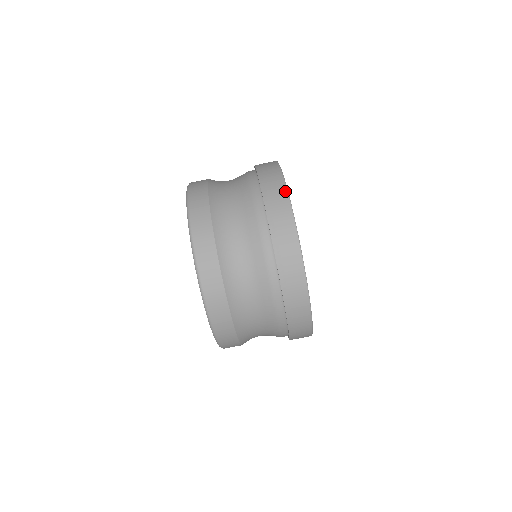
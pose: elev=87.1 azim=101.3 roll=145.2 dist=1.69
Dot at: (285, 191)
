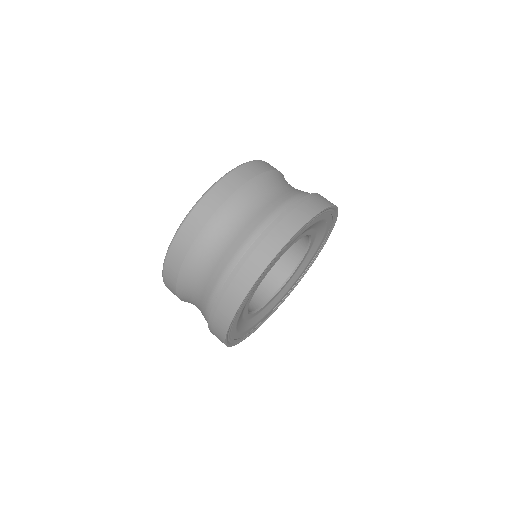
Dot at: (292, 234)
